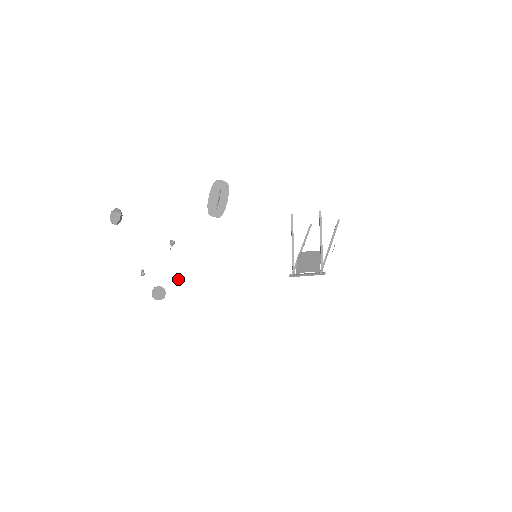
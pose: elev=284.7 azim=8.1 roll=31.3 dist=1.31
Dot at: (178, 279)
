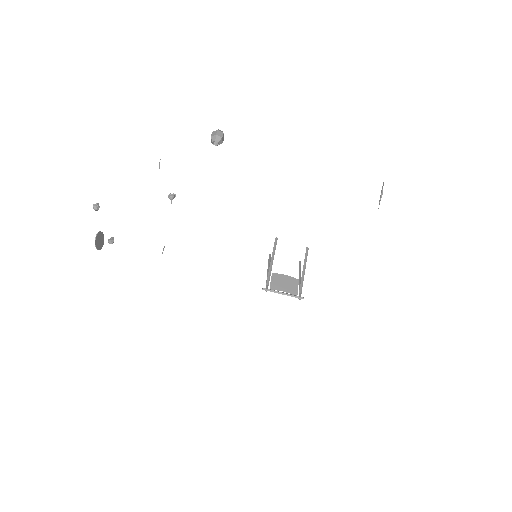
Dot at: (111, 237)
